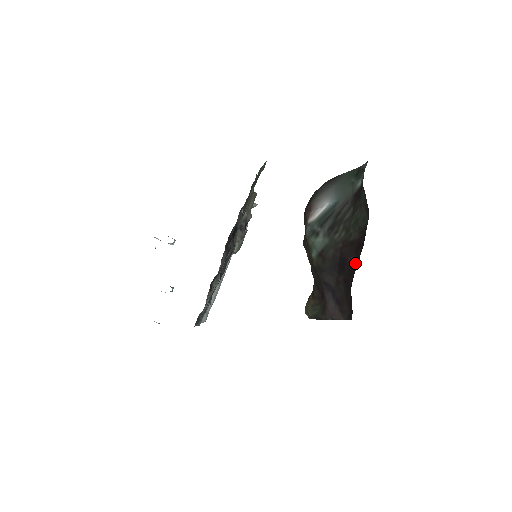
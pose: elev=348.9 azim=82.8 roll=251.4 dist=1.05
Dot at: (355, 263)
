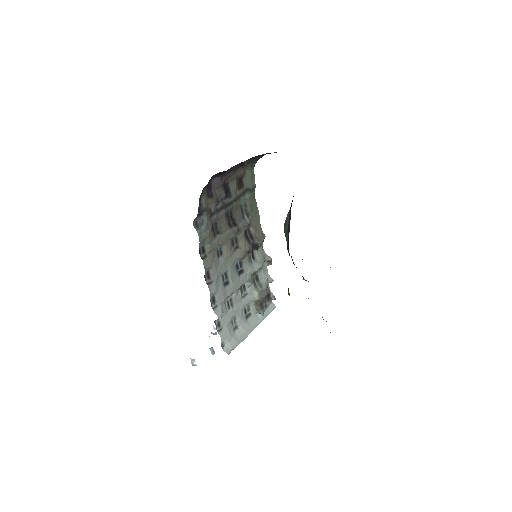
Dot at: occluded
